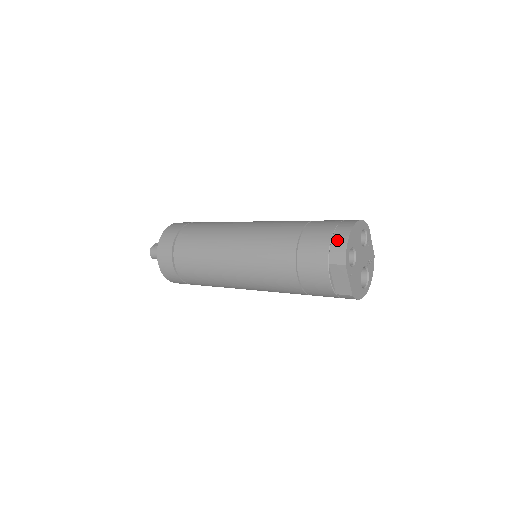
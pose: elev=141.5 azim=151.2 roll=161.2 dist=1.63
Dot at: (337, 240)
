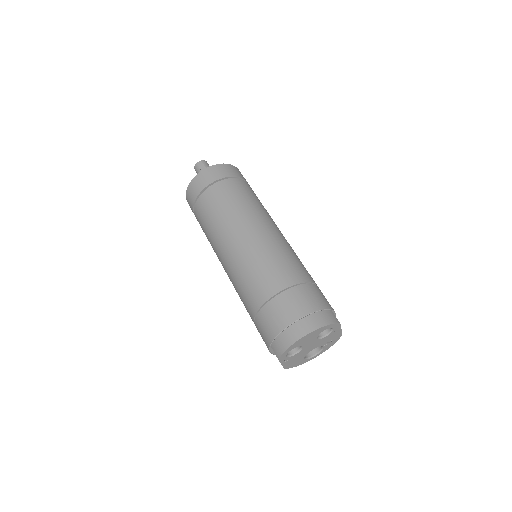
Dot at: (284, 337)
